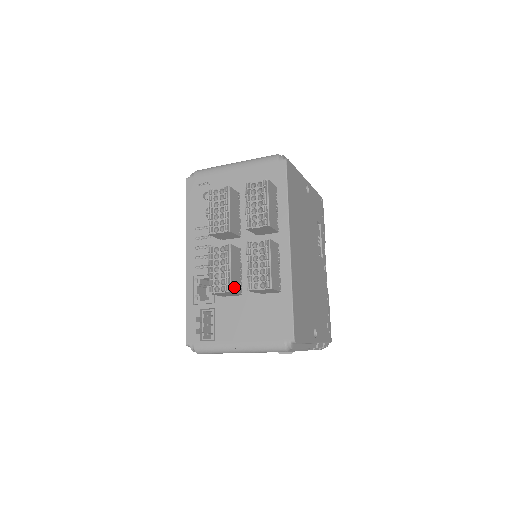
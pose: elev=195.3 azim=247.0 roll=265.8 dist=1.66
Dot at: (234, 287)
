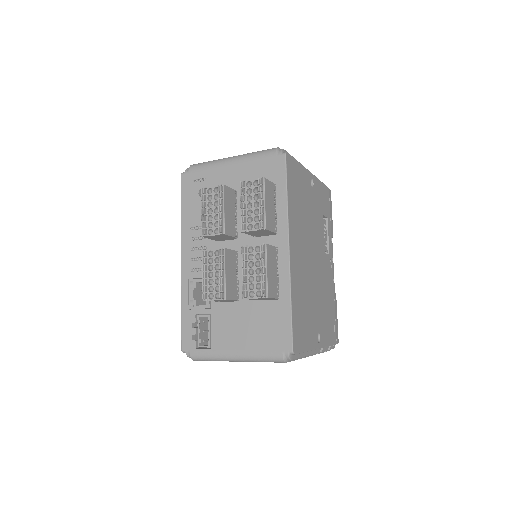
Dot at: (229, 294)
